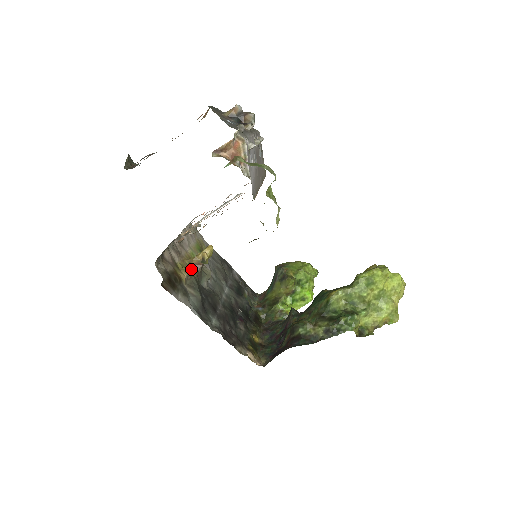
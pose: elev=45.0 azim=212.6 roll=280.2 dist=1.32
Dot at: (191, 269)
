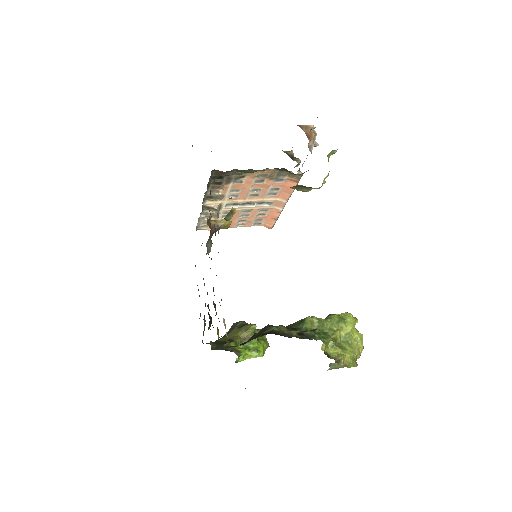
Dot at: occluded
